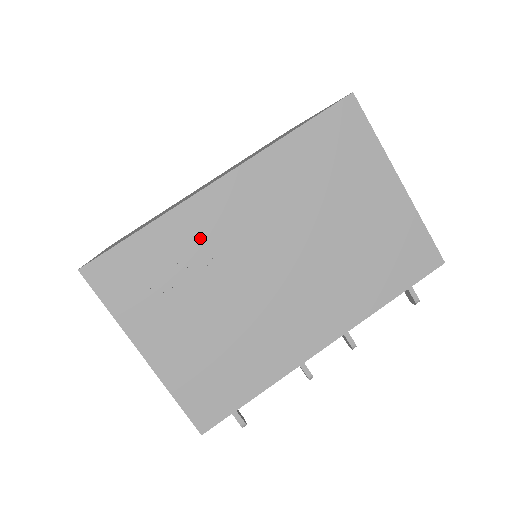
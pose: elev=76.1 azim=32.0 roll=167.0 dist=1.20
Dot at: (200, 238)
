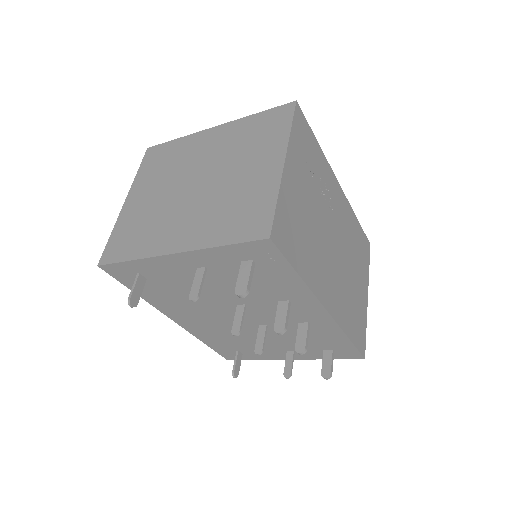
Dot at: (326, 182)
